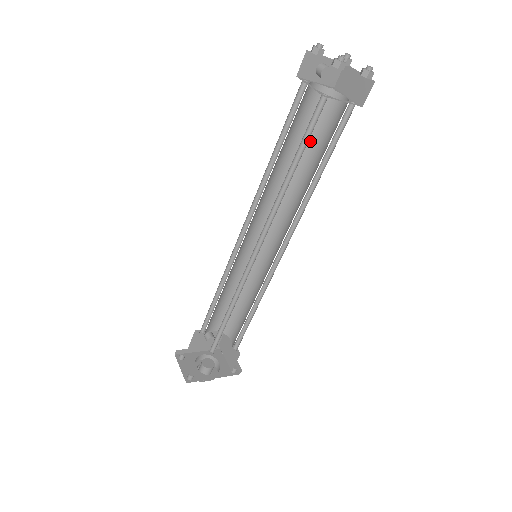
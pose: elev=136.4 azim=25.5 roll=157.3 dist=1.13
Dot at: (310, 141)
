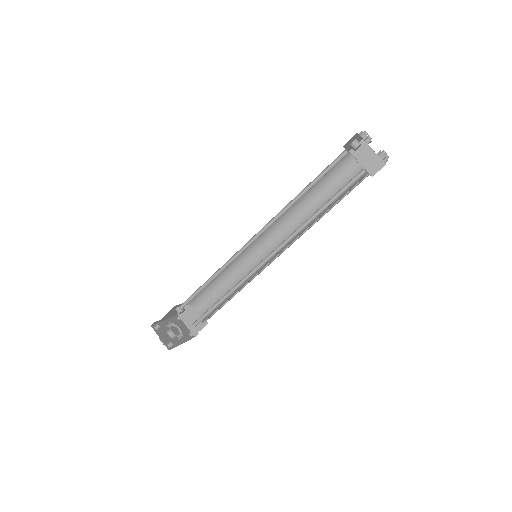
Dot at: (323, 184)
